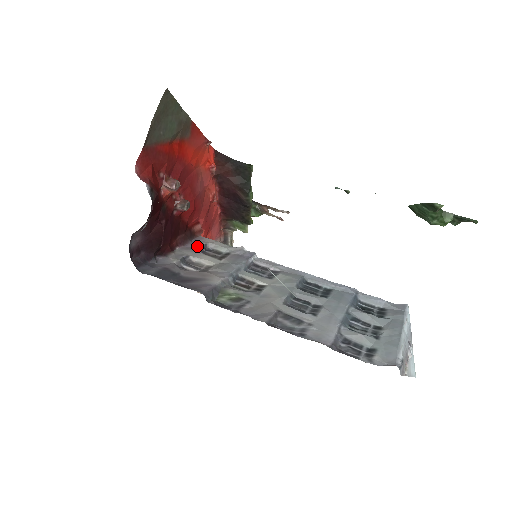
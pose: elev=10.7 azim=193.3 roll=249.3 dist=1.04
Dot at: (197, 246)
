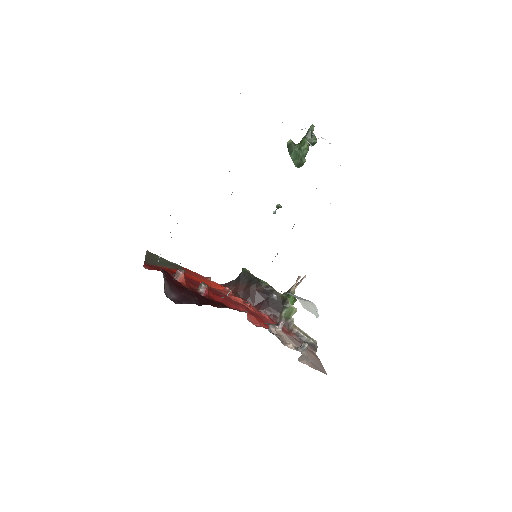
Dot at: occluded
